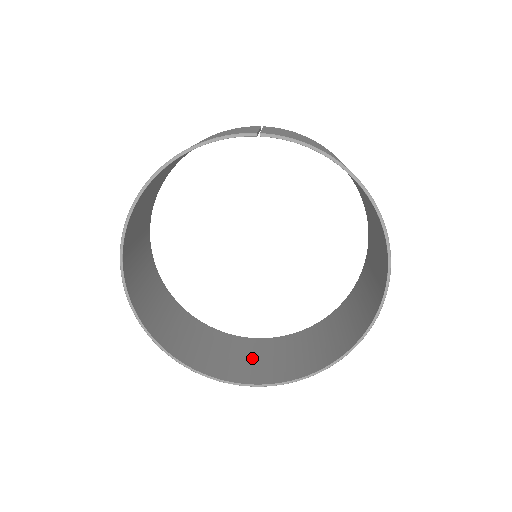
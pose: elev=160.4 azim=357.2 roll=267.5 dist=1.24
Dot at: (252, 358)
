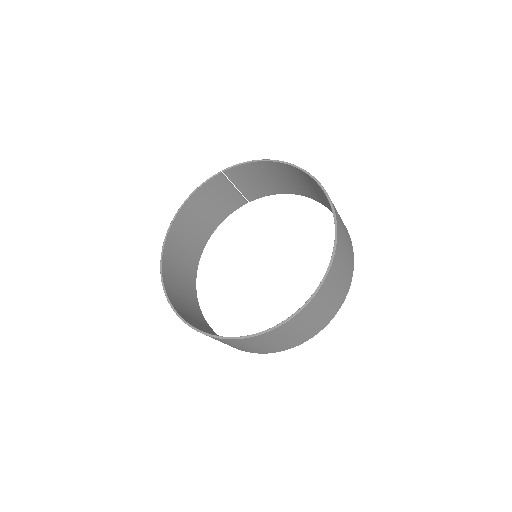
Dot at: occluded
